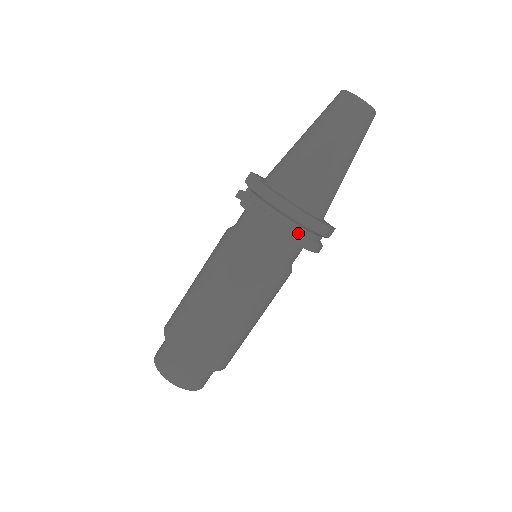
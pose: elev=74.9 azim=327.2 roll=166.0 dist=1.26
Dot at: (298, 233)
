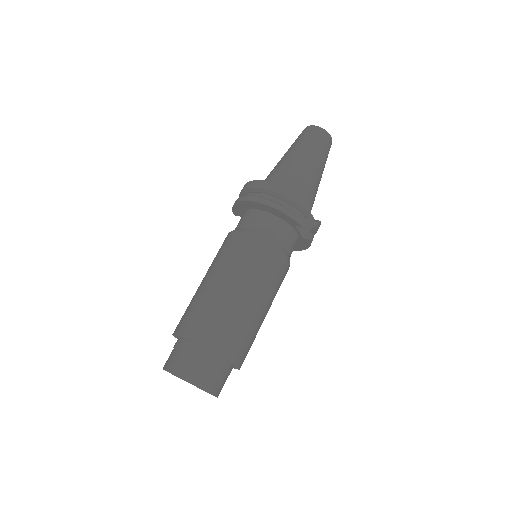
Dot at: (259, 197)
